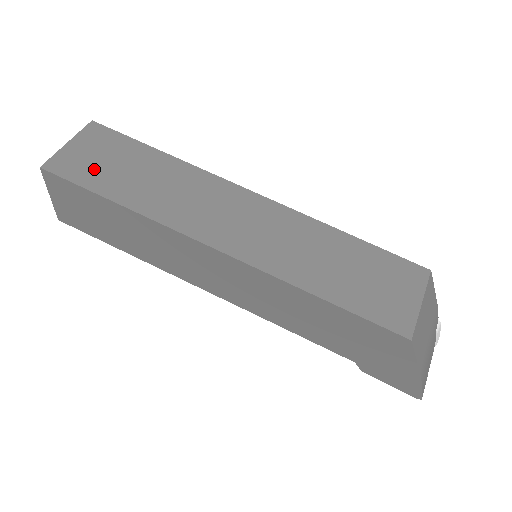
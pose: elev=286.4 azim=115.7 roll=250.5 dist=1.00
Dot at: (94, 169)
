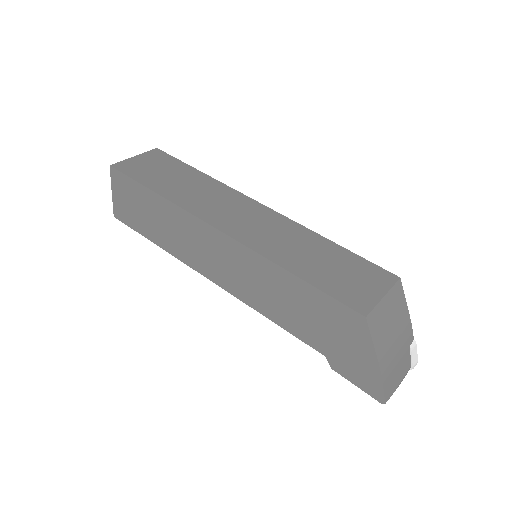
Dot at: (147, 172)
